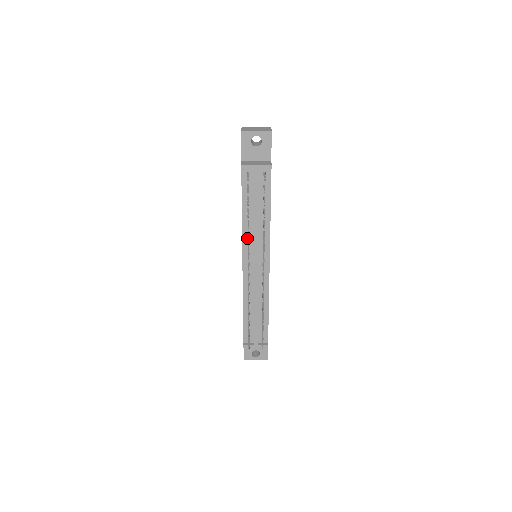
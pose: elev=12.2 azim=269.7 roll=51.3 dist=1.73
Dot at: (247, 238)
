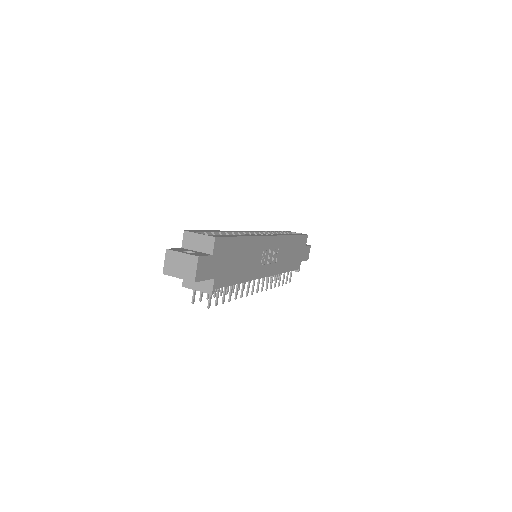
Dot at: occluded
